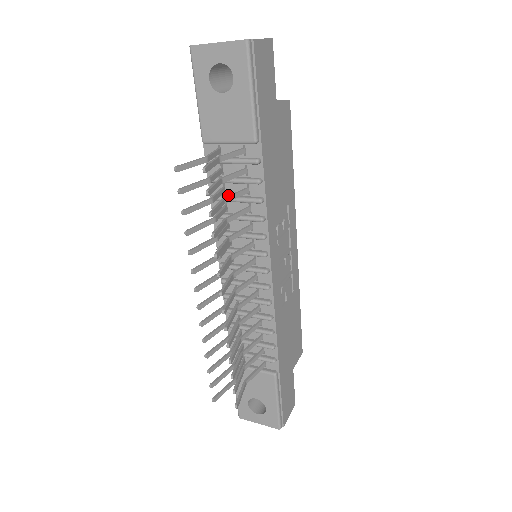
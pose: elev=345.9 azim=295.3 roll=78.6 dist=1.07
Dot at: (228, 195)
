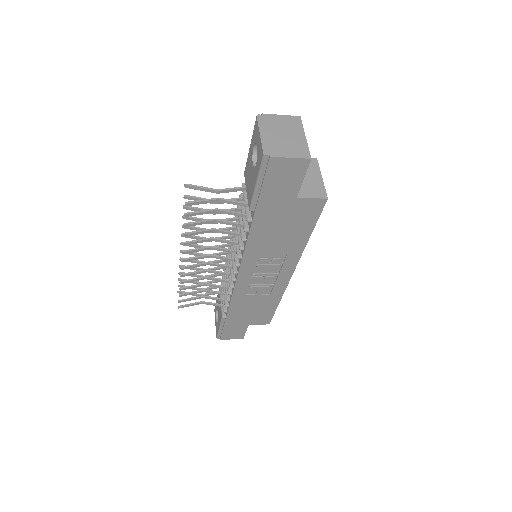
Dot at: occluded
